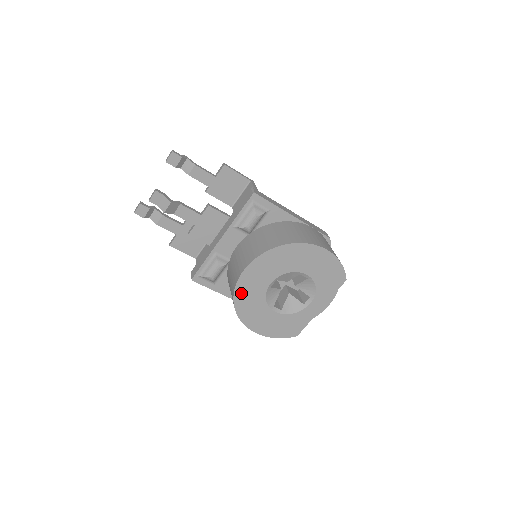
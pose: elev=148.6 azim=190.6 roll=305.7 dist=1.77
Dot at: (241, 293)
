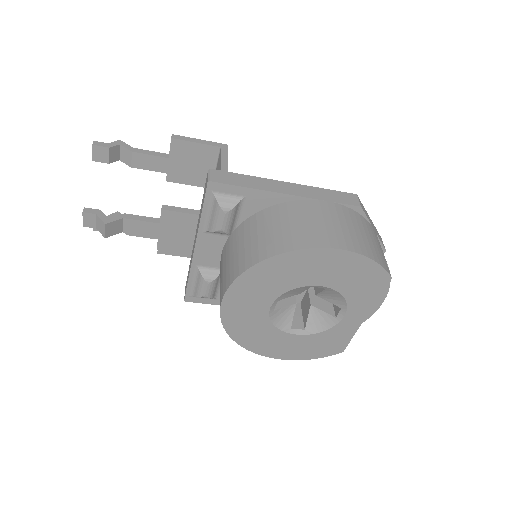
Dot at: (234, 326)
